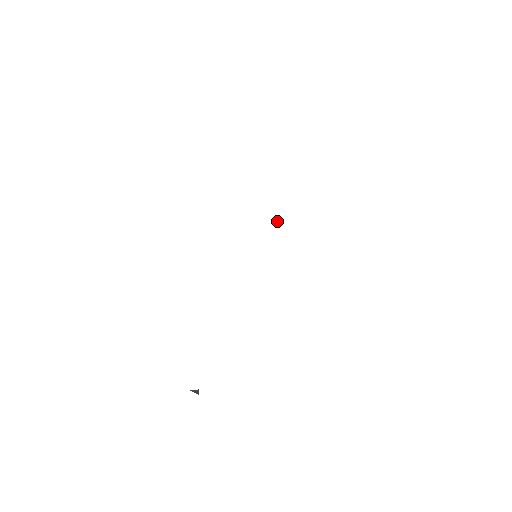
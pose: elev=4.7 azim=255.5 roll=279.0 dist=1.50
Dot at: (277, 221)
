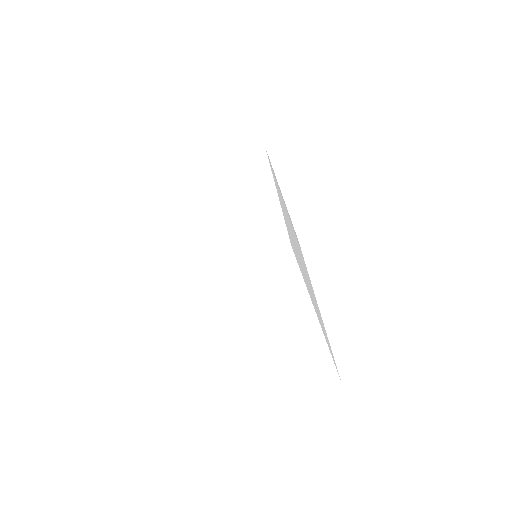
Dot at: (296, 241)
